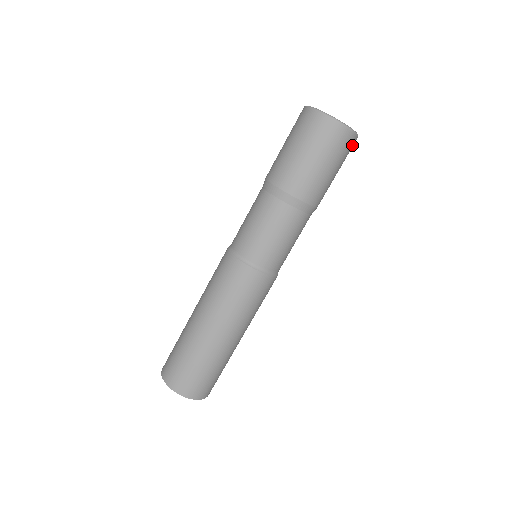
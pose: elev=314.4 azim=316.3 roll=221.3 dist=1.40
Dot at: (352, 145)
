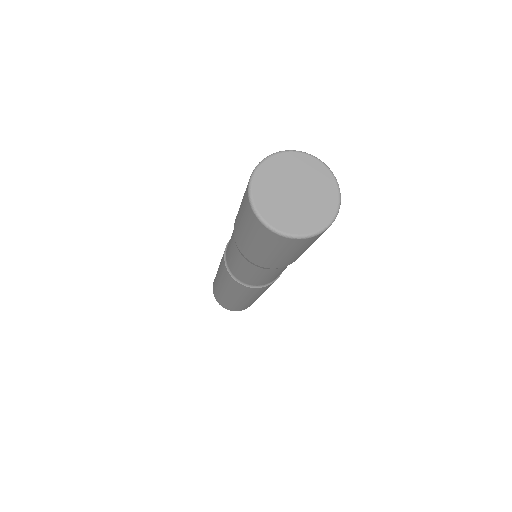
Dot at: (316, 237)
